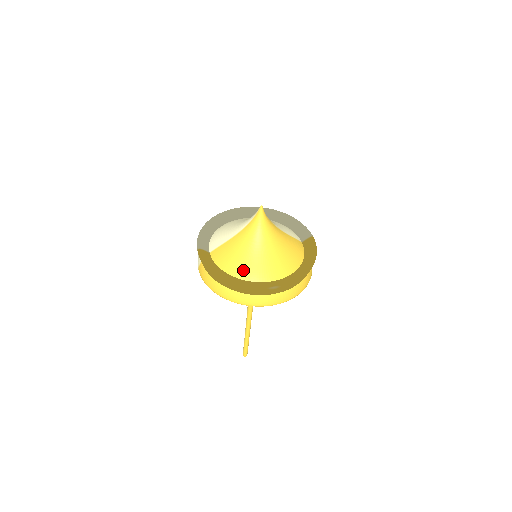
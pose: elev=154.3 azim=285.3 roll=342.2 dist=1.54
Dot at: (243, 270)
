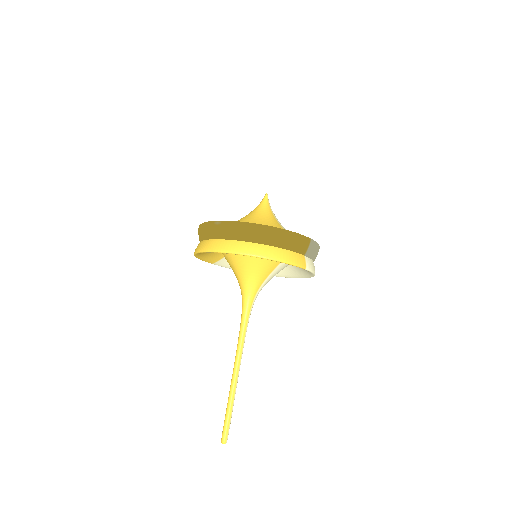
Dot at: occluded
